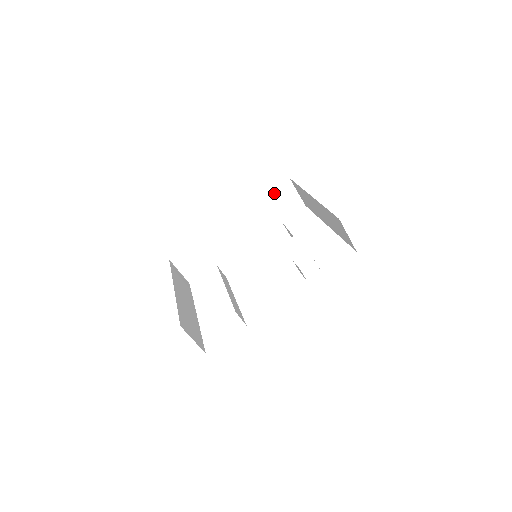
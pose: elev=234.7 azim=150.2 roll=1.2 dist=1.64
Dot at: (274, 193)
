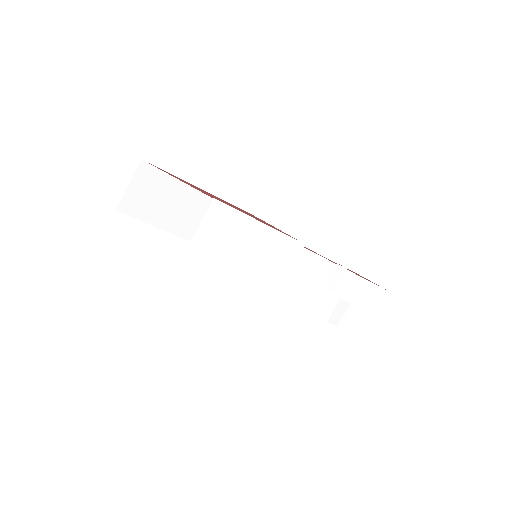
Dot at: occluded
